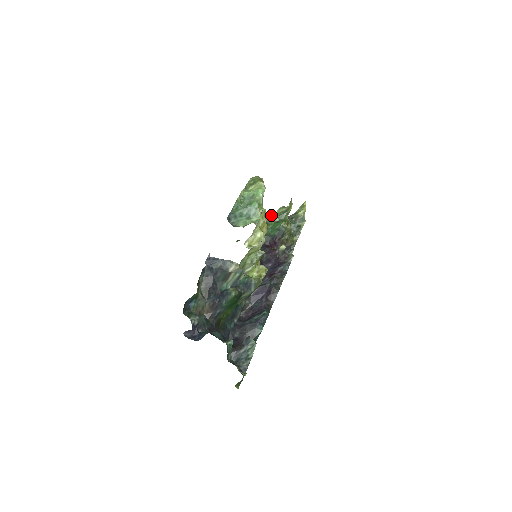
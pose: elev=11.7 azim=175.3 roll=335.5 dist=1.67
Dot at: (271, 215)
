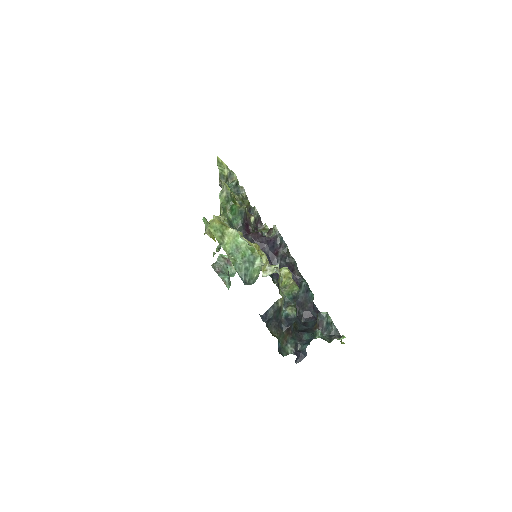
Dot at: (223, 210)
